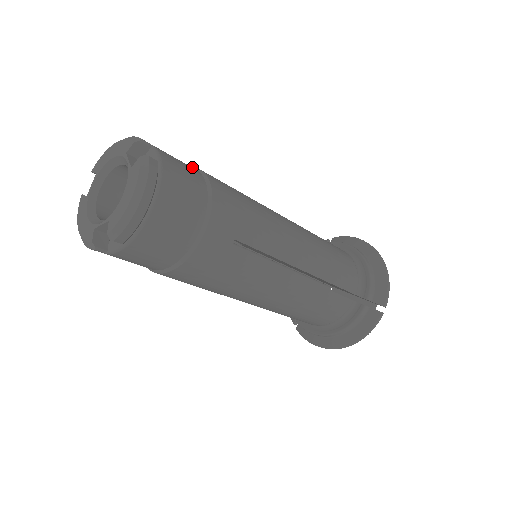
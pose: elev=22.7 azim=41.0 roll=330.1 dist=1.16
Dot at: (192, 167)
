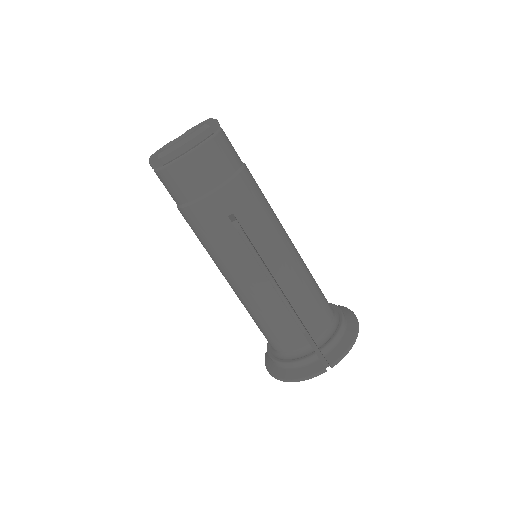
Dot at: occluded
